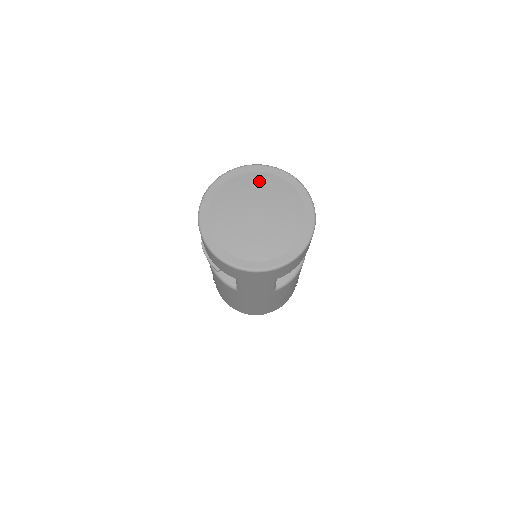
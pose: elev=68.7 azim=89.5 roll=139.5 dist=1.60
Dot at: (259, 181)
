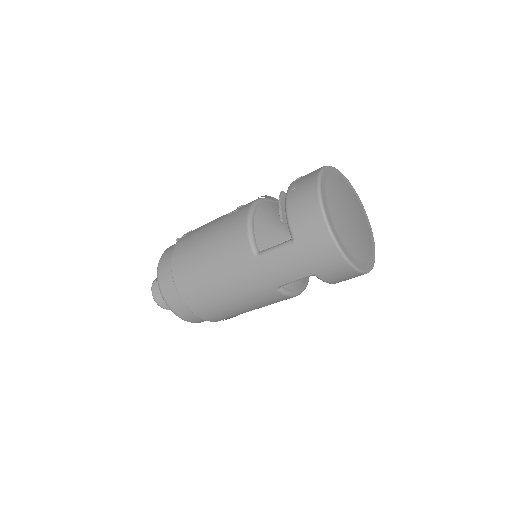
Dot at: (358, 203)
